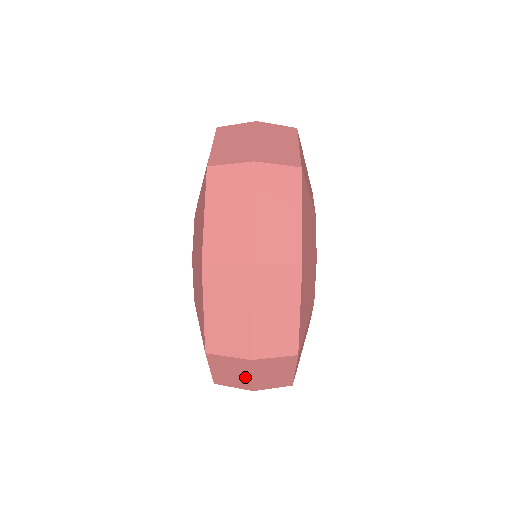
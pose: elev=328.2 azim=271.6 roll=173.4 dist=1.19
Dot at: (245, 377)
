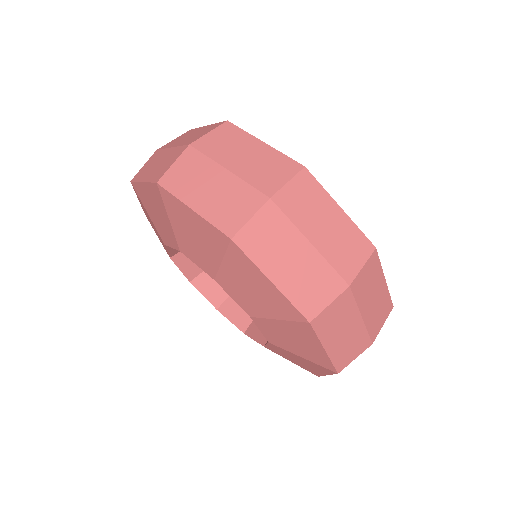
Dot at: (357, 326)
